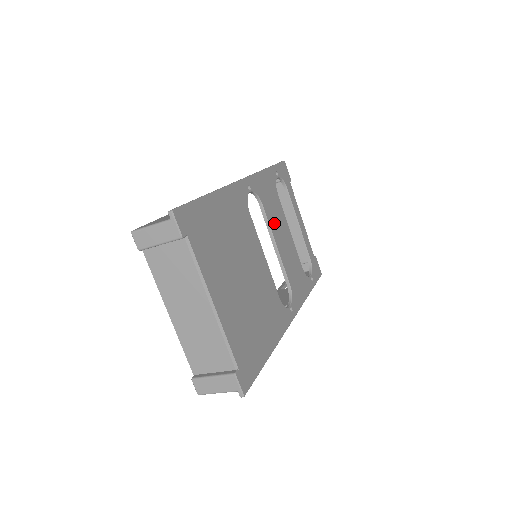
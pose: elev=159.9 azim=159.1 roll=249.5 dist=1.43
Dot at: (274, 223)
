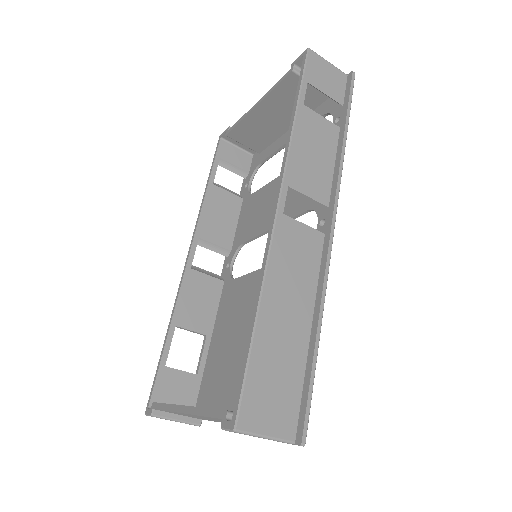
Dot at: occluded
